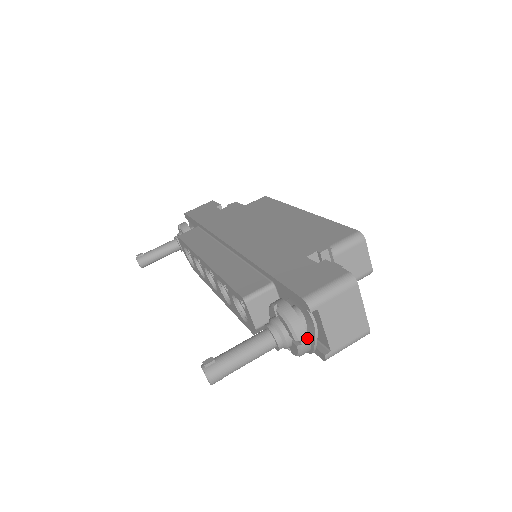
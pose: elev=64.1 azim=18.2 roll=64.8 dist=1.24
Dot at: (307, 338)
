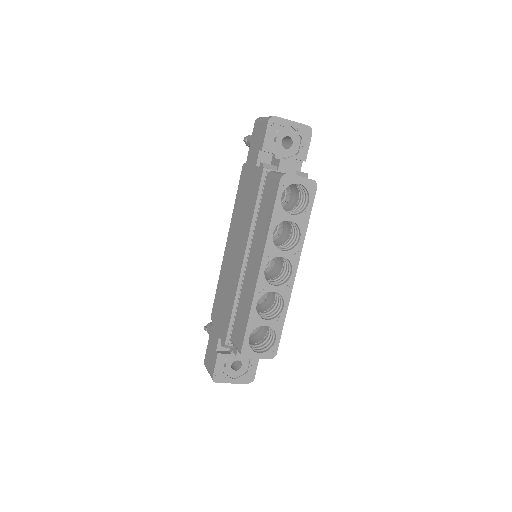
Dot at: occluded
